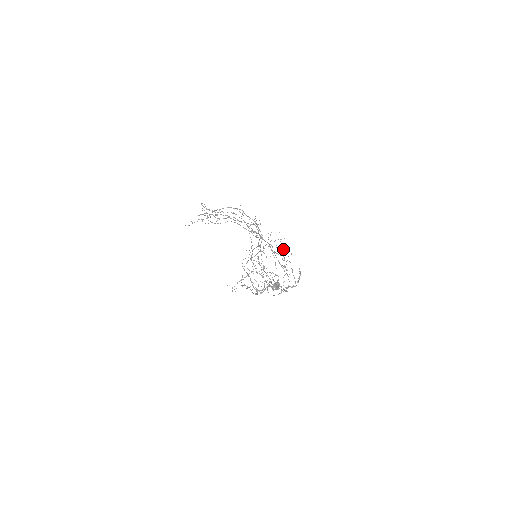
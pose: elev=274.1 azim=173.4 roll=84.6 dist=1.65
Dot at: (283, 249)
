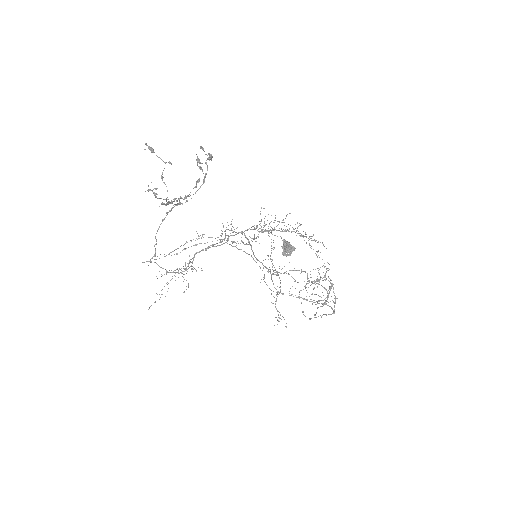
Dot at: occluded
